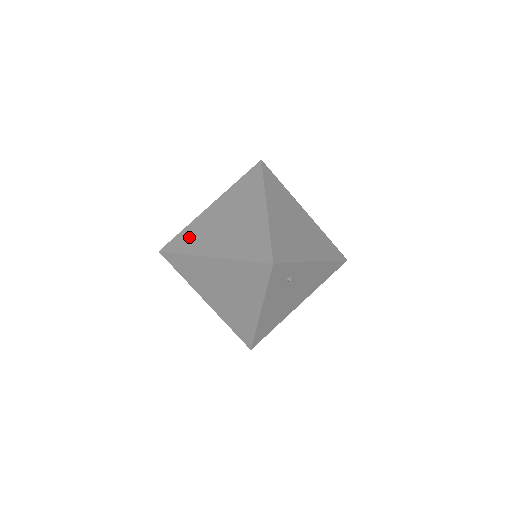
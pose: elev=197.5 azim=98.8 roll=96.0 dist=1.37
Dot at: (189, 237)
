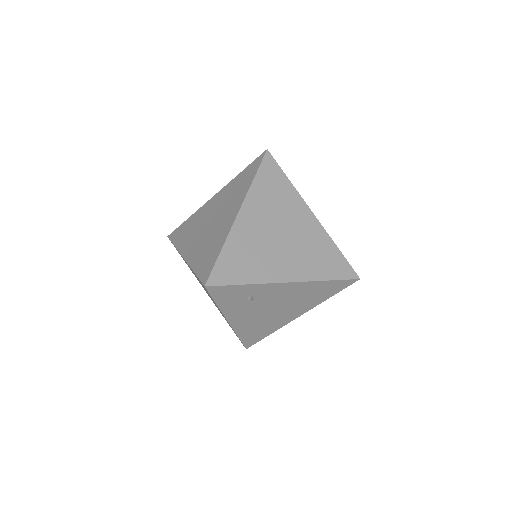
Dot at: (186, 229)
